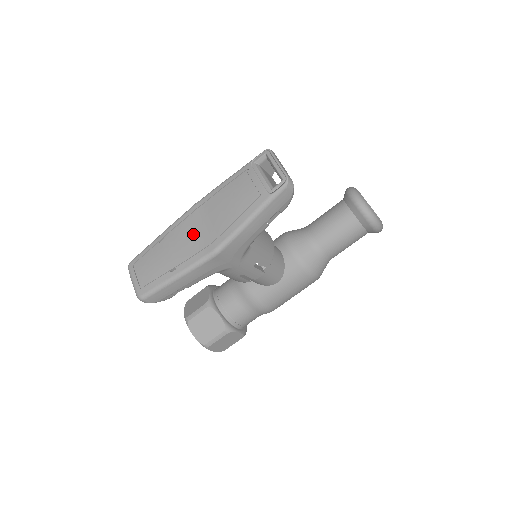
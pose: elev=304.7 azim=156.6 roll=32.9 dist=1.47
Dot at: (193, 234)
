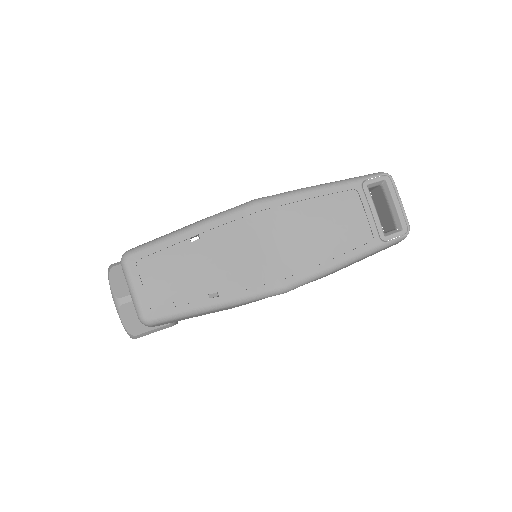
Dot at: (254, 250)
